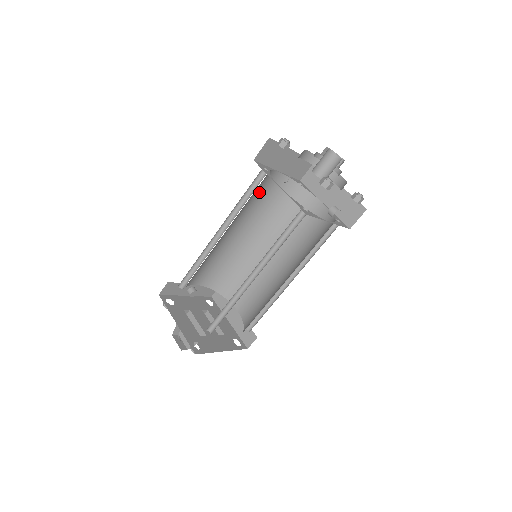
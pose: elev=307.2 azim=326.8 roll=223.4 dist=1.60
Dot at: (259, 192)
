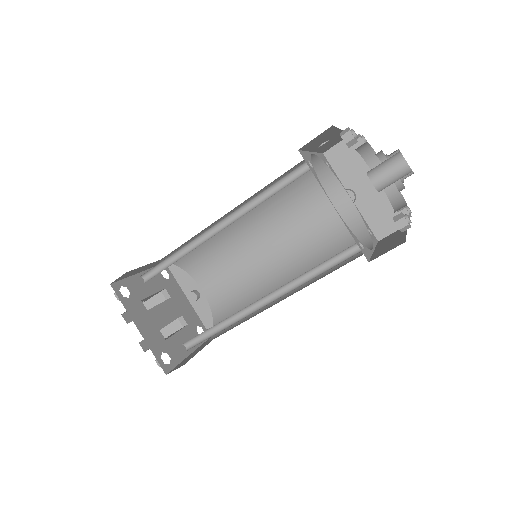
Dot at: (316, 208)
